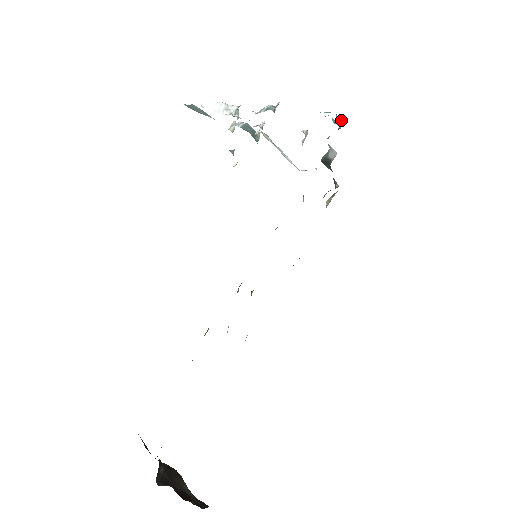
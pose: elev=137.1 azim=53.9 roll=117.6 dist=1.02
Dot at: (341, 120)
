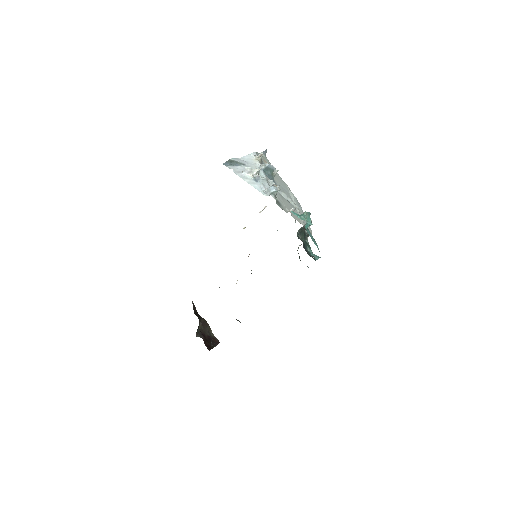
Dot at: (310, 225)
